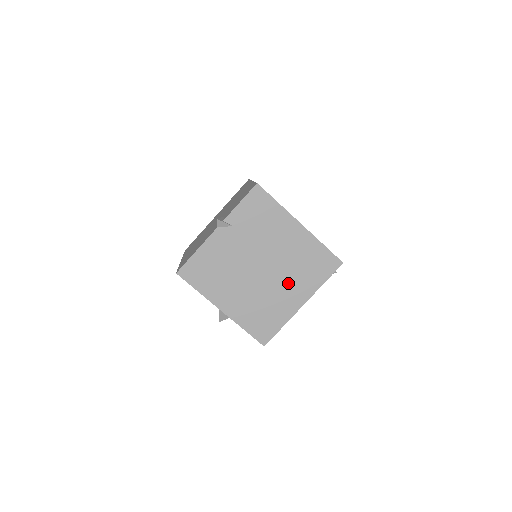
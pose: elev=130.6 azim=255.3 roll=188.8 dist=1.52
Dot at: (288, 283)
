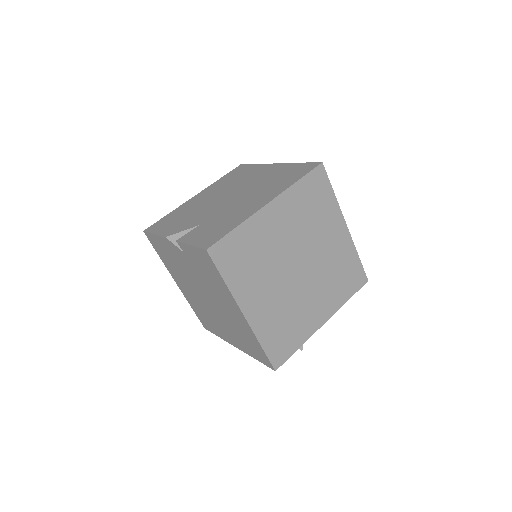
Dot at: (226, 326)
